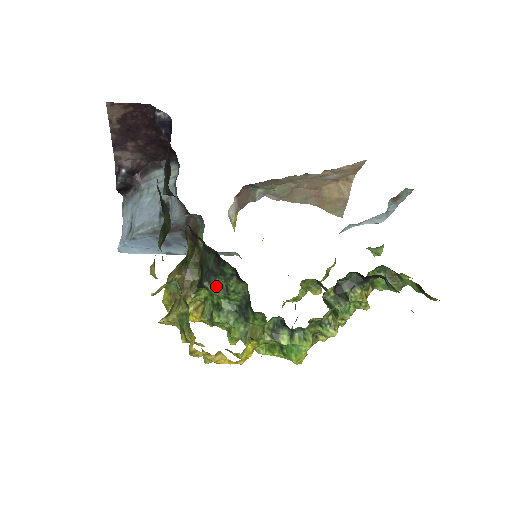
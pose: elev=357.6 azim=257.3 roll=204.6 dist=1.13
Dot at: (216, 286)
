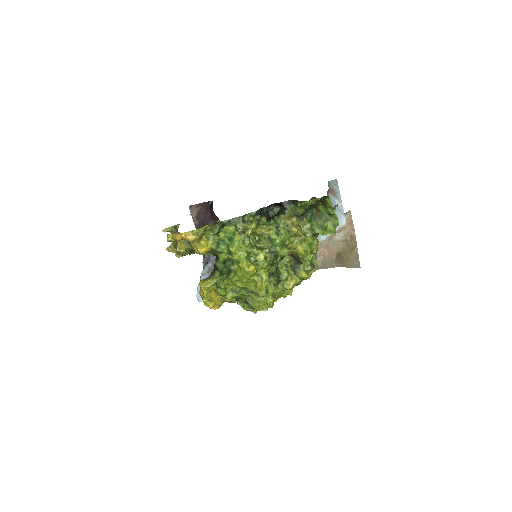
Dot at: (220, 261)
